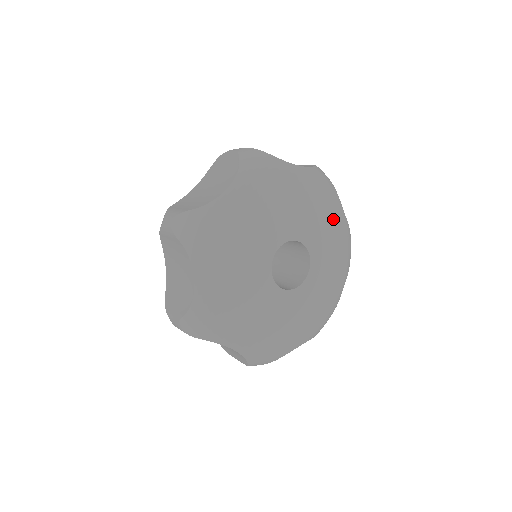
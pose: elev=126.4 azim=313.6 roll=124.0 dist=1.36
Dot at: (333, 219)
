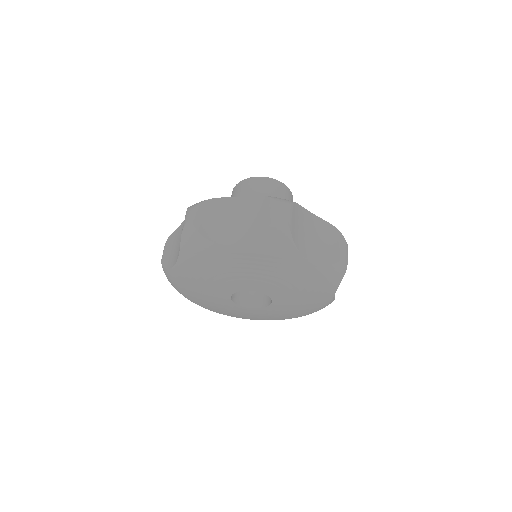
Dot at: (315, 297)
